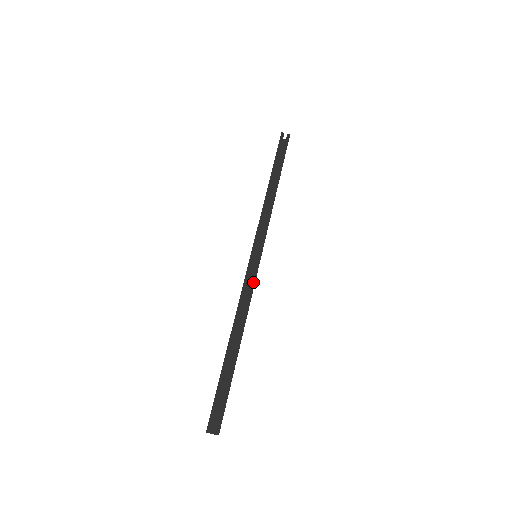
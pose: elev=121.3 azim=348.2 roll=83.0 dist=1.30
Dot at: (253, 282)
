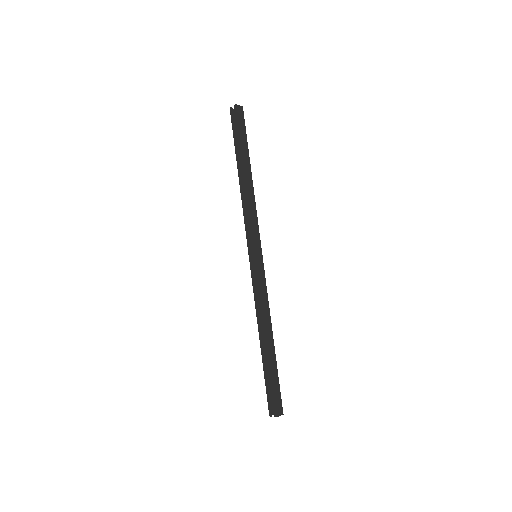
Dot at: (258, 285)
